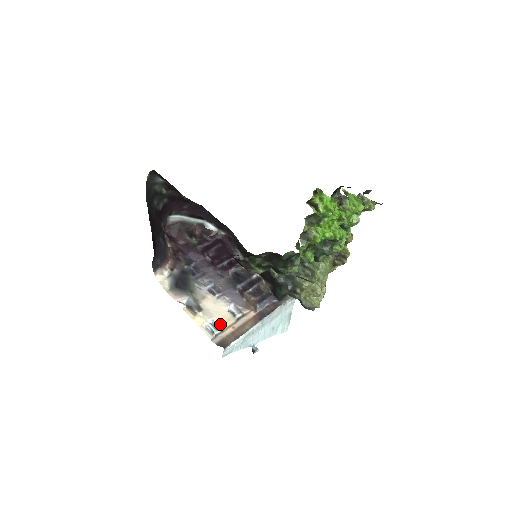
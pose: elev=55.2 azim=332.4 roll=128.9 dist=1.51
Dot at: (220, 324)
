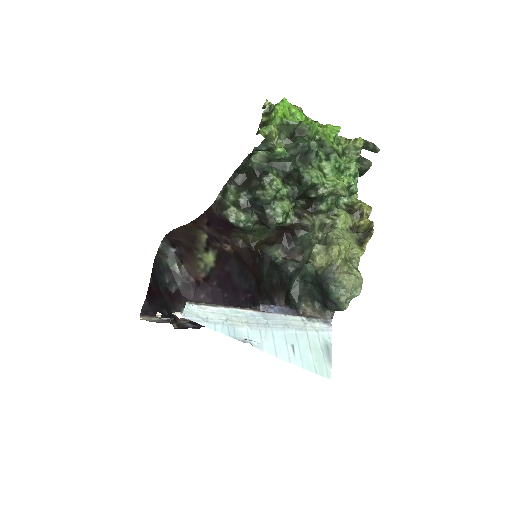
Dot at: occluded
